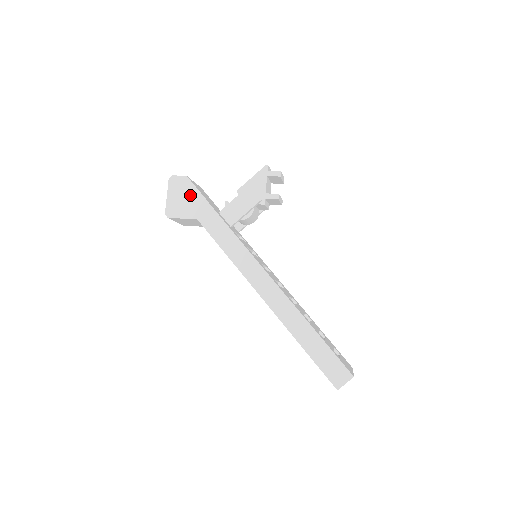
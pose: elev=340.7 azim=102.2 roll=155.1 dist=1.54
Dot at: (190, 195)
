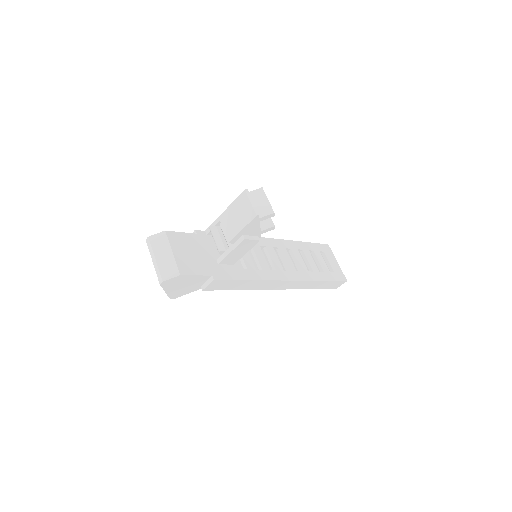
Dot at: (191, 281)
